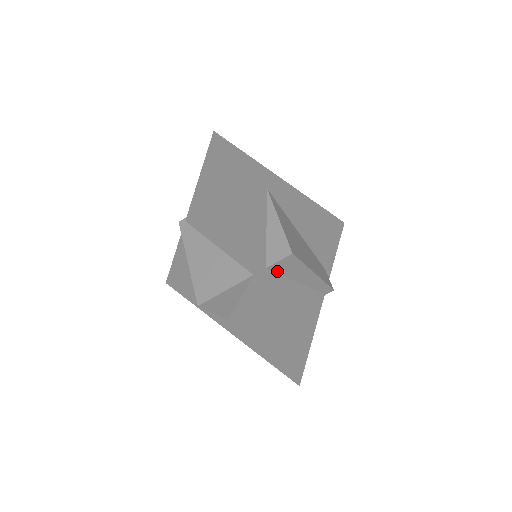
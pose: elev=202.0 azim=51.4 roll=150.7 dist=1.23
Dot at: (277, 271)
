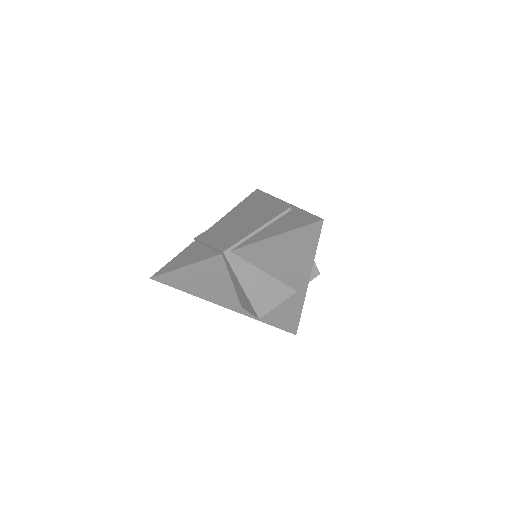
Dot at: occluded
